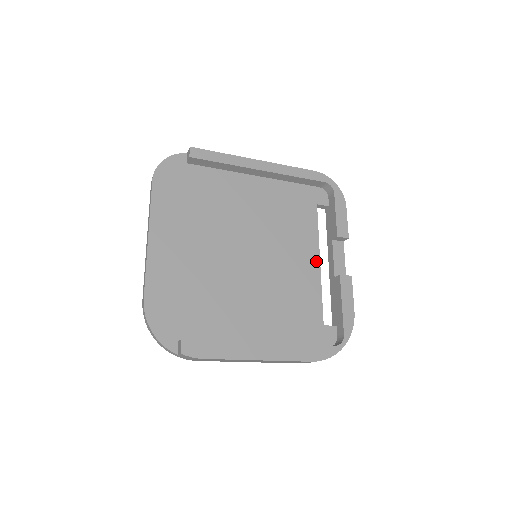
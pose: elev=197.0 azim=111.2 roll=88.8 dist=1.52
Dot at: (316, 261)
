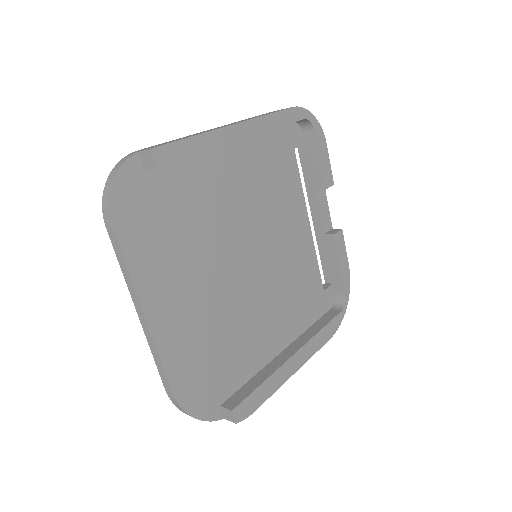
Dot at: (307, 225)
